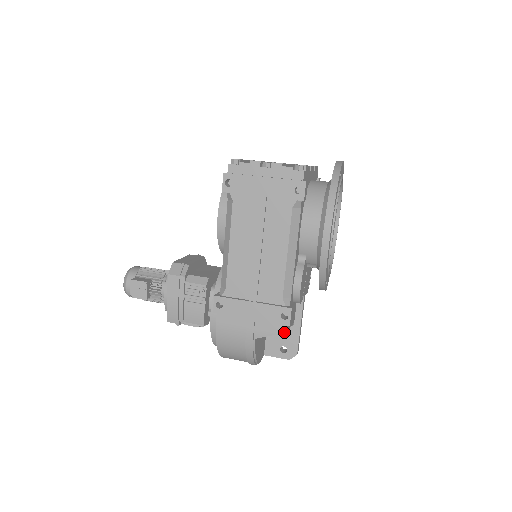
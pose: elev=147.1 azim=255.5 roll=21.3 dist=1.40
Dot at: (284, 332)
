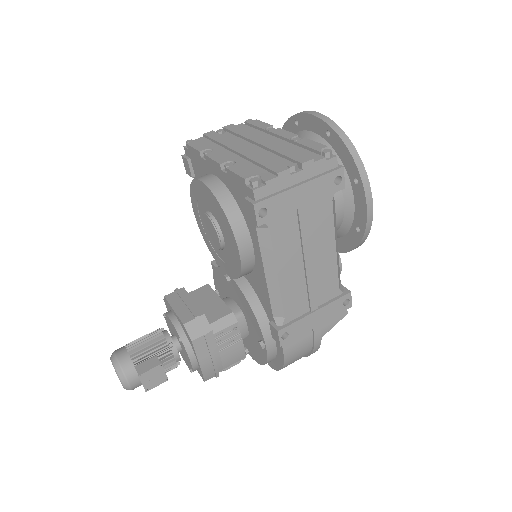
Dot at: (346, 314)
